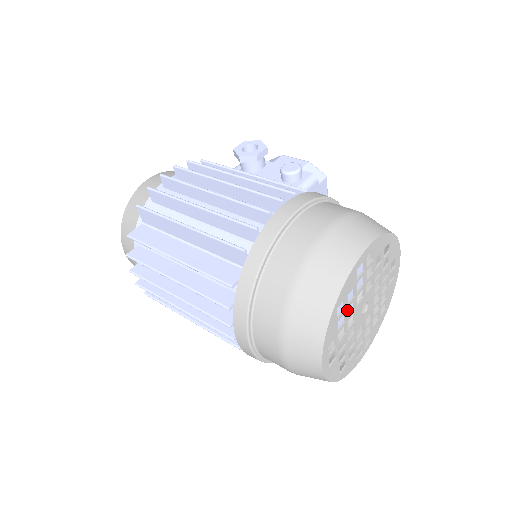
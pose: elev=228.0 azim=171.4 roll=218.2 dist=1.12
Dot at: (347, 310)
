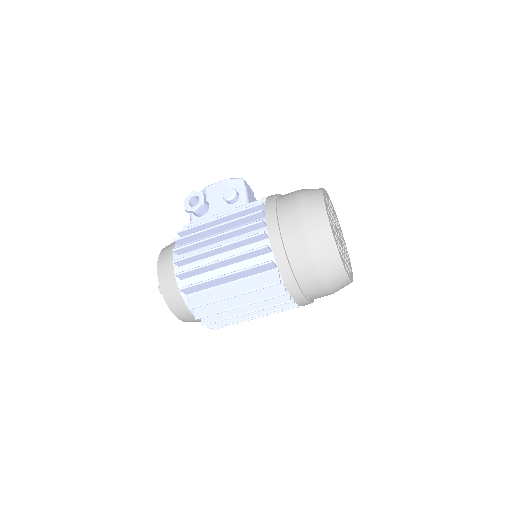
Dot at: (338, 245)
